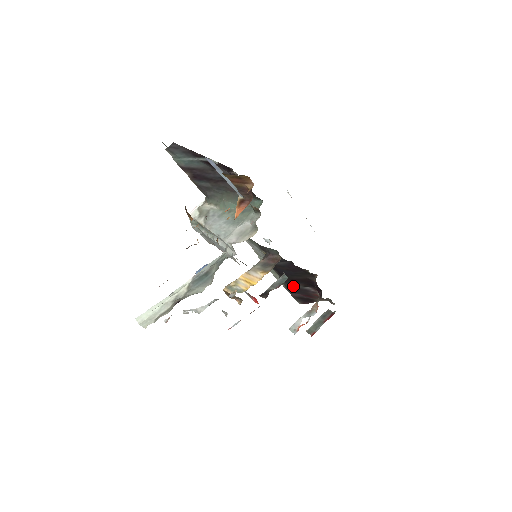
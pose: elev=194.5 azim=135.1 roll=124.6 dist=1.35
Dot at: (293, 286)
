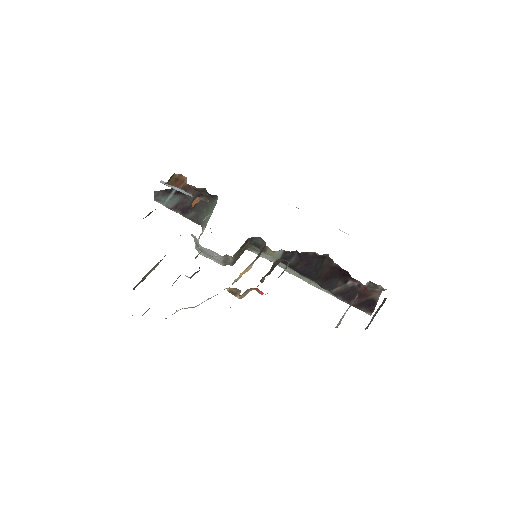
Dot at: (338, 290)
